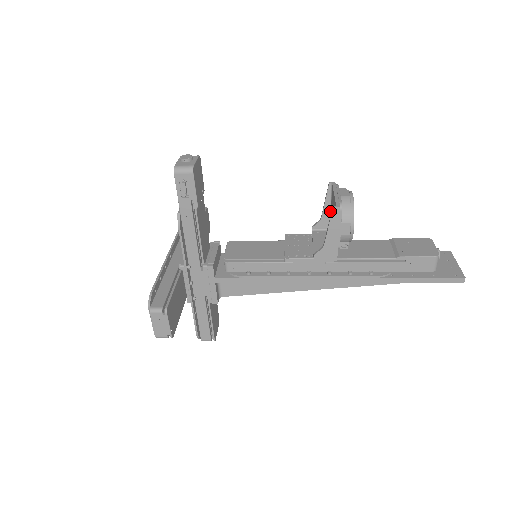
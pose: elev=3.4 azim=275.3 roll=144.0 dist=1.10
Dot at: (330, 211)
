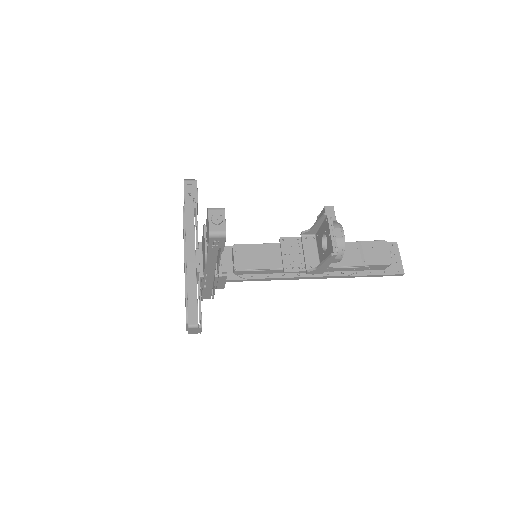
Dot at: (319, 227)
